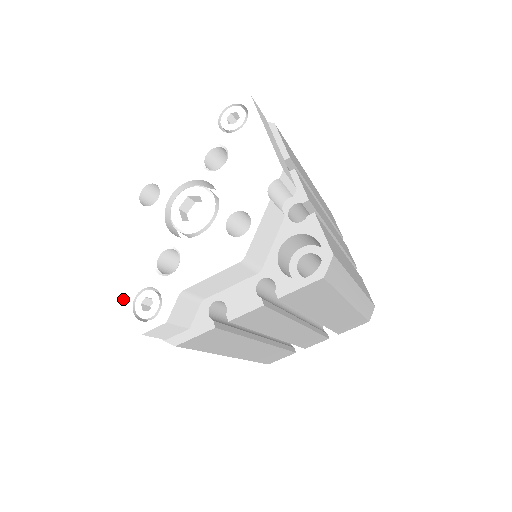
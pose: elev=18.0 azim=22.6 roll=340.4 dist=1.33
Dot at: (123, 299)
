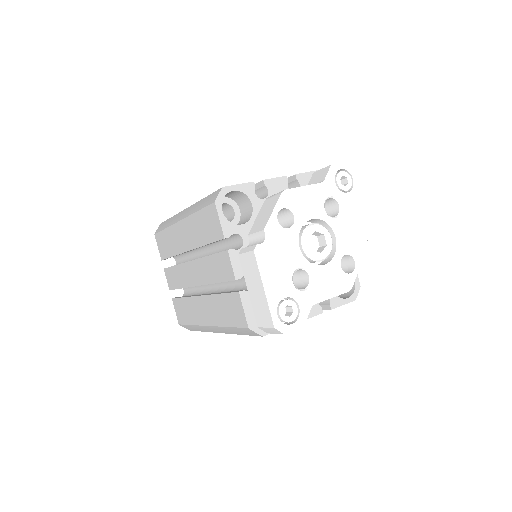
Dot at: (269, 304)
